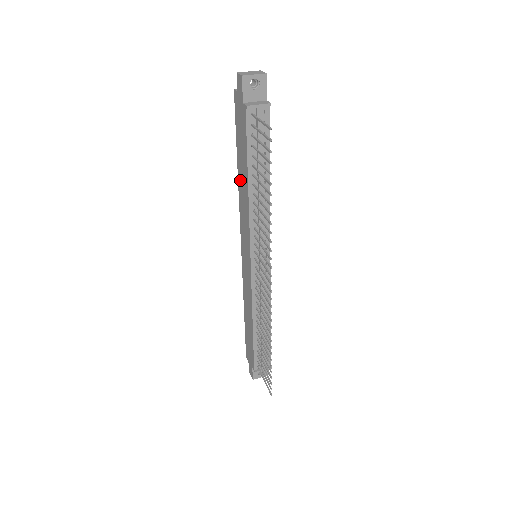
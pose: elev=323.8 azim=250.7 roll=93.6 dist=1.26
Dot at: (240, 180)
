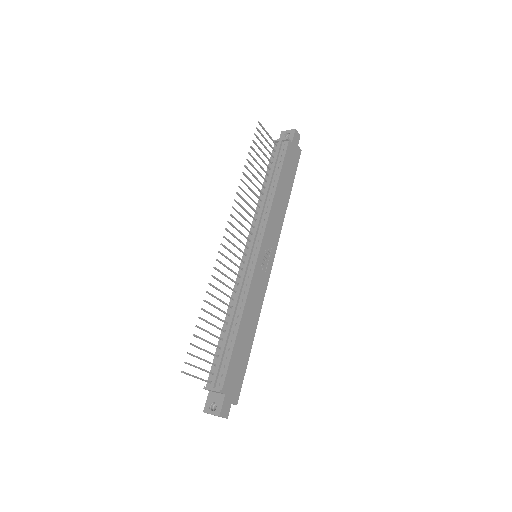
Dot at: occluded
